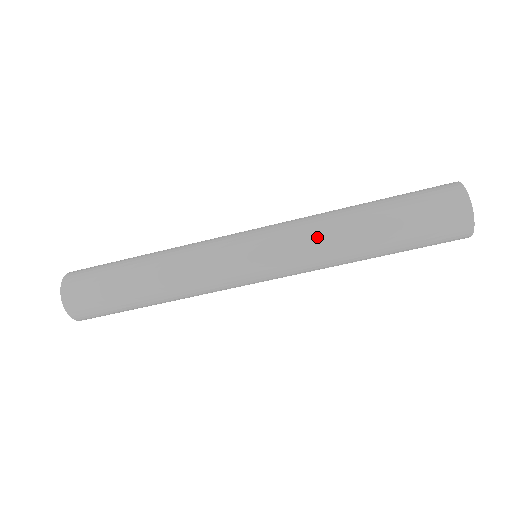
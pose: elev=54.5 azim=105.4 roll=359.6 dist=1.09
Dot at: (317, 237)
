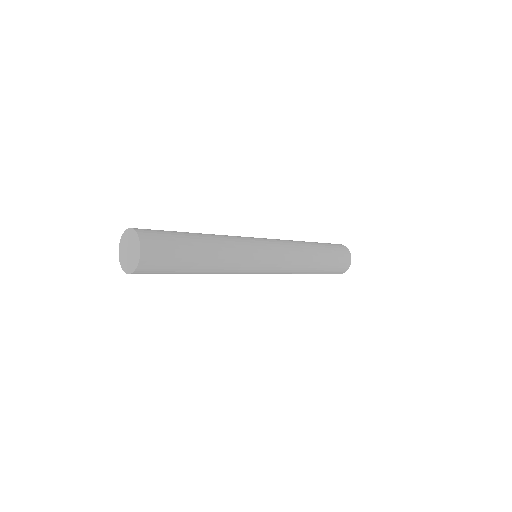
Dot at: (299, 255)
